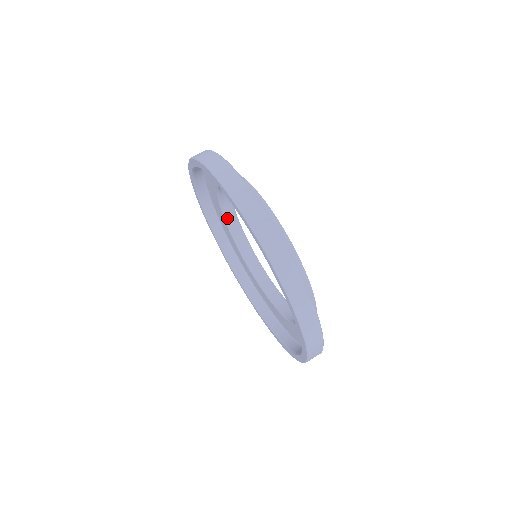
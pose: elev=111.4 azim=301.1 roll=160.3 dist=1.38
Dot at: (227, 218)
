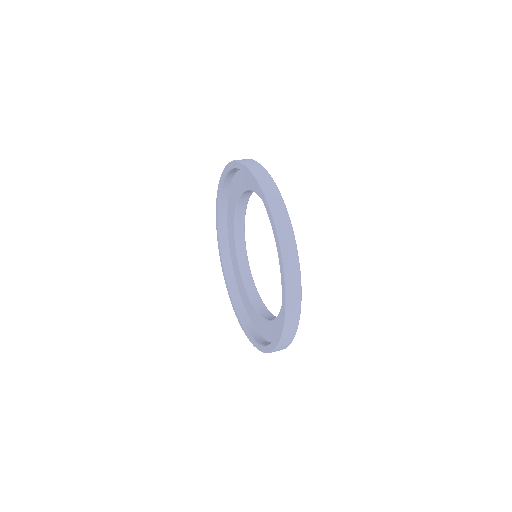
Dot at: (237, 244)
